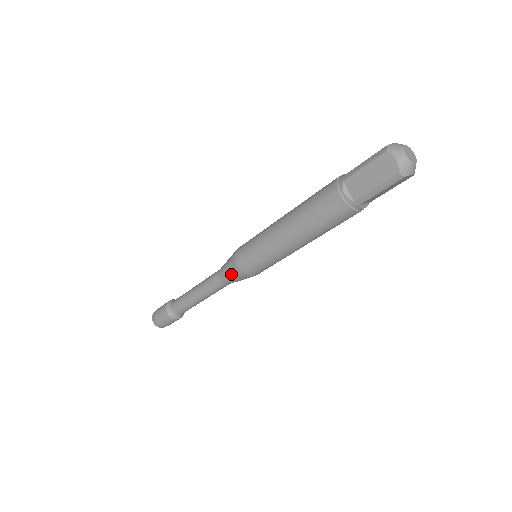
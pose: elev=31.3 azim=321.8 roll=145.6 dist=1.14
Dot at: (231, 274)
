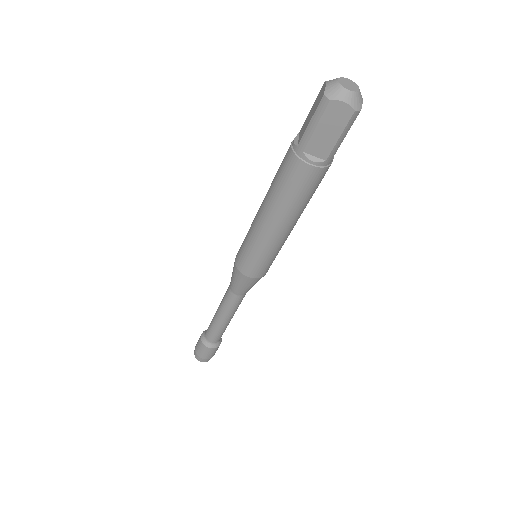
Dot at: (233, 273)
